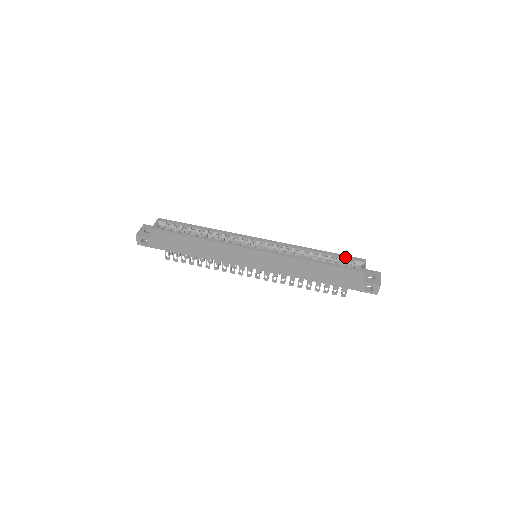
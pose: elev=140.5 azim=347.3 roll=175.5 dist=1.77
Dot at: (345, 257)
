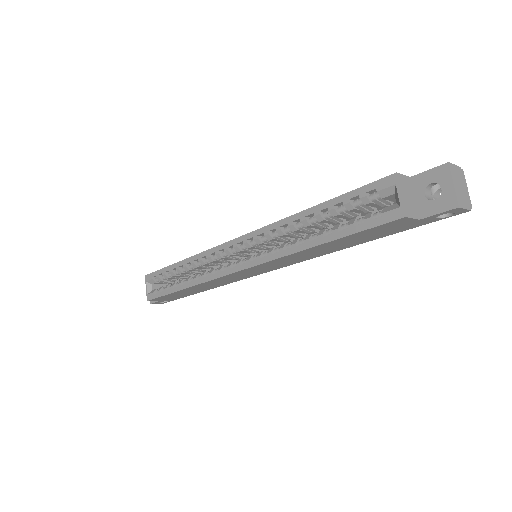
Dot at: (356, 196)
